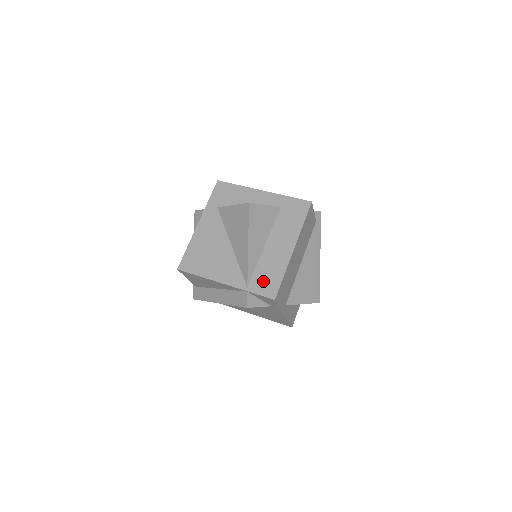
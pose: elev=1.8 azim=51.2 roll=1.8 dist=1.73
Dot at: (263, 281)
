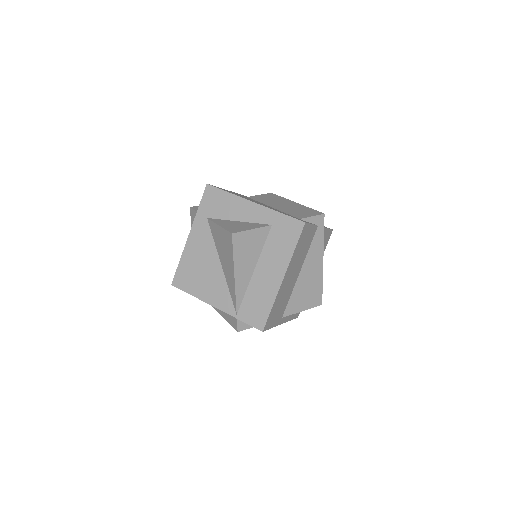
Dot at: (252, 310)
